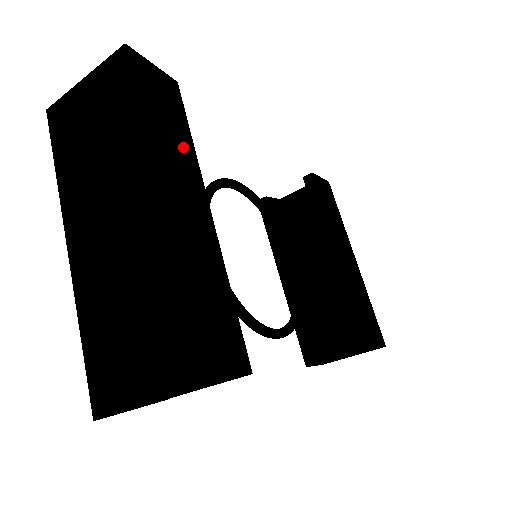
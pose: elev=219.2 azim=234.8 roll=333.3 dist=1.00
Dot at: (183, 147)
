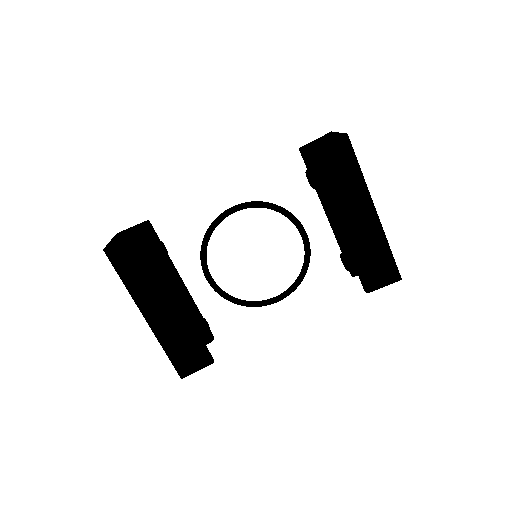
Dot at: (152, 278)
